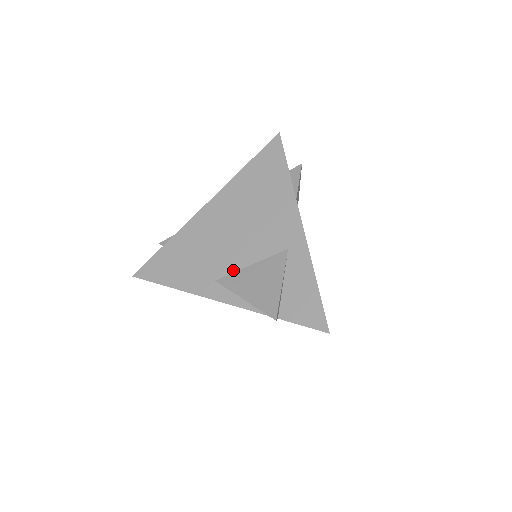
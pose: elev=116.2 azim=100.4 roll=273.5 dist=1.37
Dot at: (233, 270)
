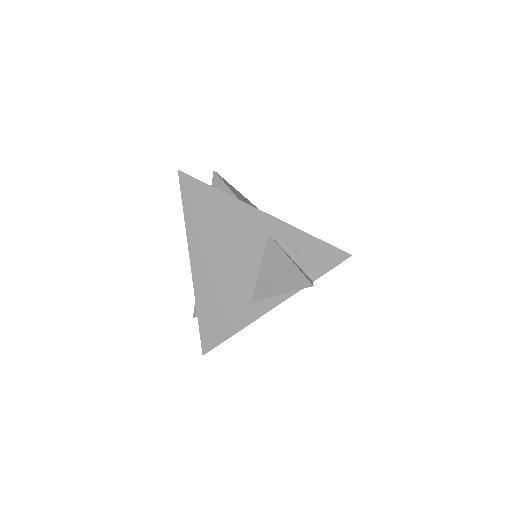
Dot at: (254, 284)
